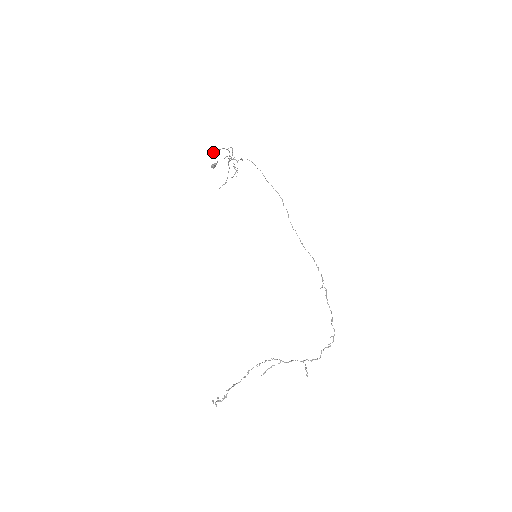
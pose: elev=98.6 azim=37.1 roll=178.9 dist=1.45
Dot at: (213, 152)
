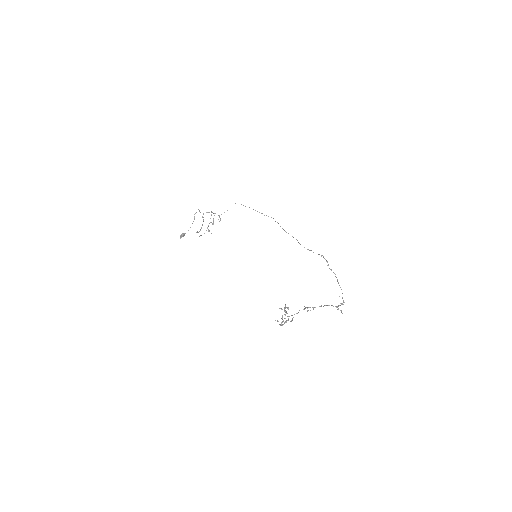
Dot at: occluded
